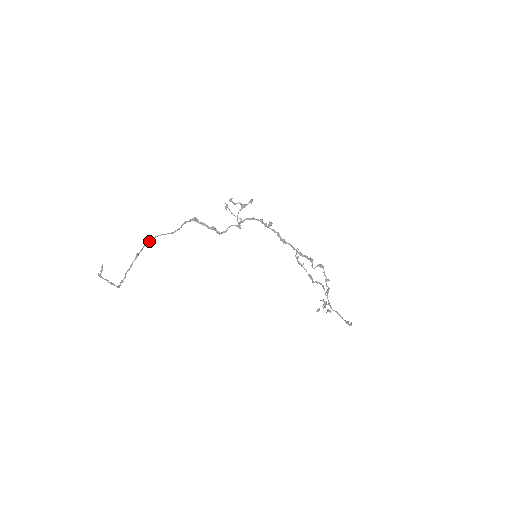
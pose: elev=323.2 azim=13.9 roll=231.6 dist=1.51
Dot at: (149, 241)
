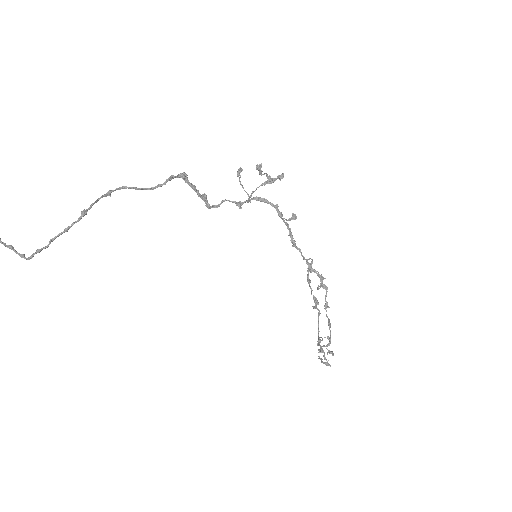
Dot at: (108, 192)
